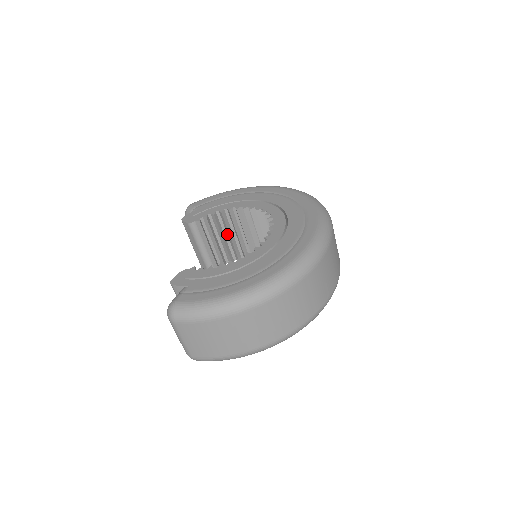
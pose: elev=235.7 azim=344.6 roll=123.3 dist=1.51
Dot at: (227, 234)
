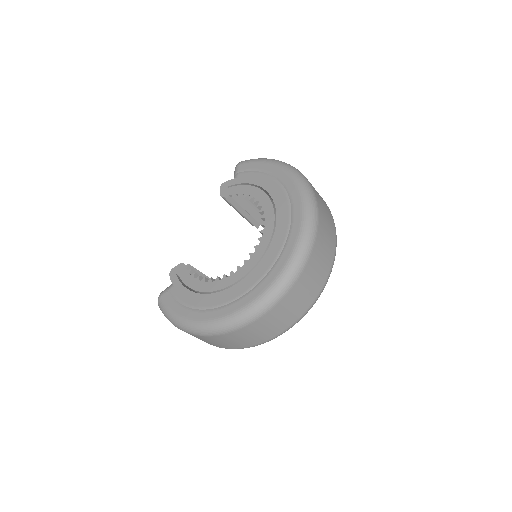
Dot at: occluded
